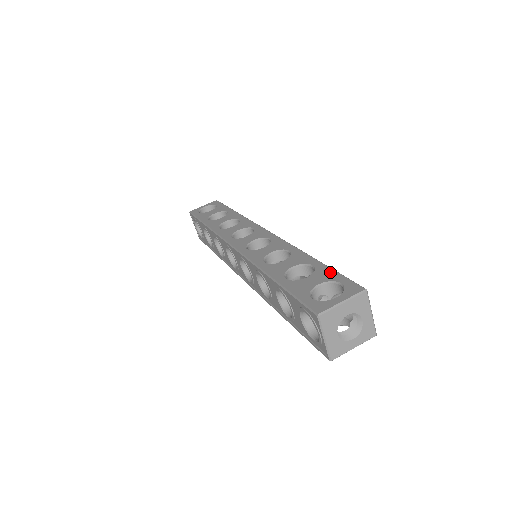
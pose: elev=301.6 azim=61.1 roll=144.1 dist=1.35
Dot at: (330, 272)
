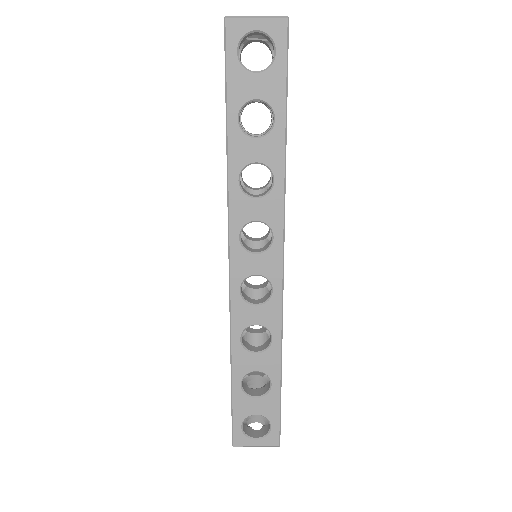
Dot at: occluded
